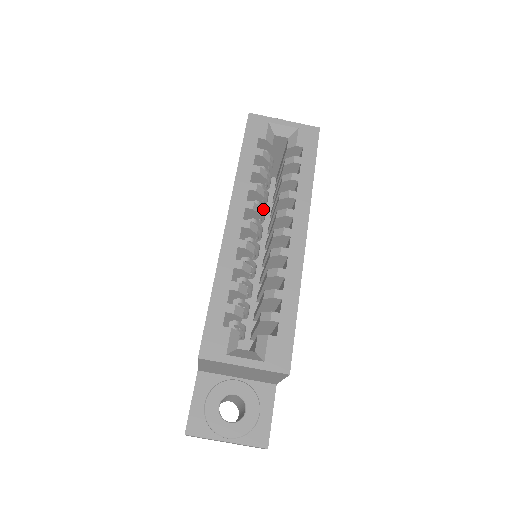
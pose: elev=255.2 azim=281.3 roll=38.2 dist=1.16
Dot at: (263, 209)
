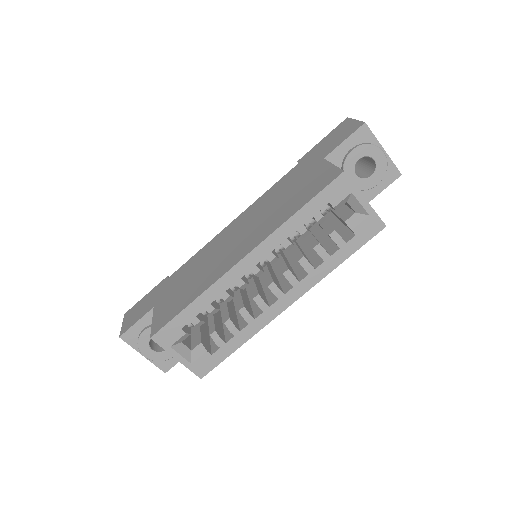
Dot at: (284, 249)
